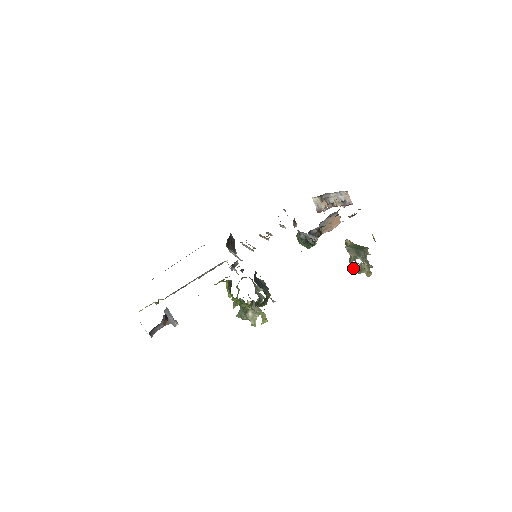
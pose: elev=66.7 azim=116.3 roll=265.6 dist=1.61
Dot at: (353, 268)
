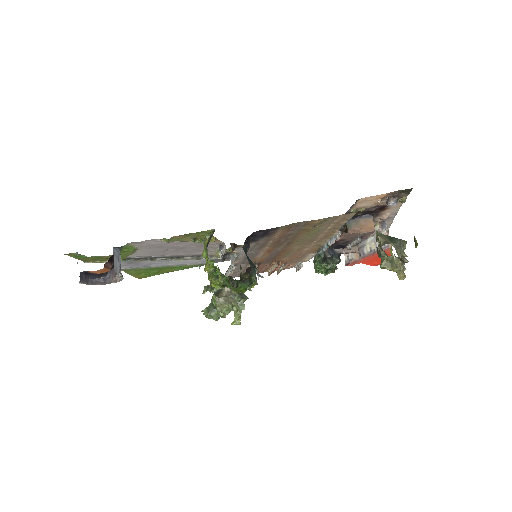
Dot at: occluded
